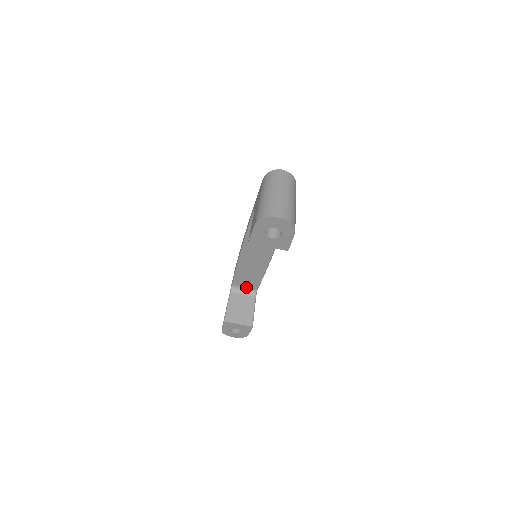
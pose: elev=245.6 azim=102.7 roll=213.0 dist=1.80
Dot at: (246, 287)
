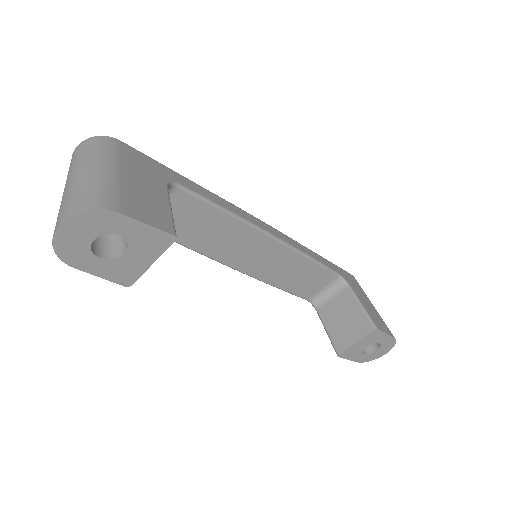
Dot at: (324, 287)
